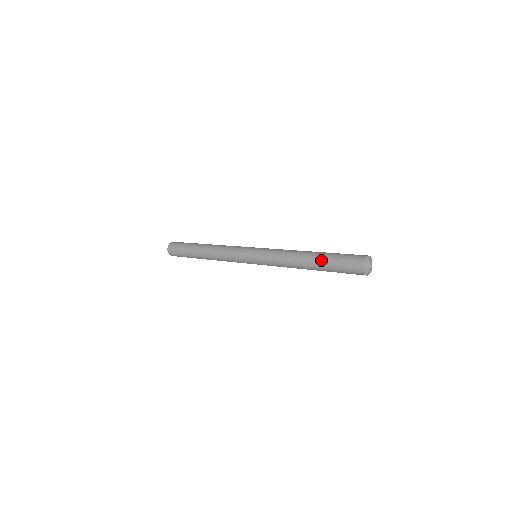
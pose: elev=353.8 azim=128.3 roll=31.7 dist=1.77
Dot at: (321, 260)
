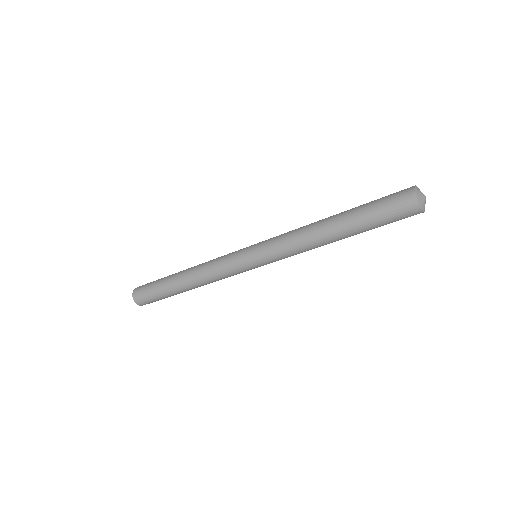
Dot at: (351, 210)
